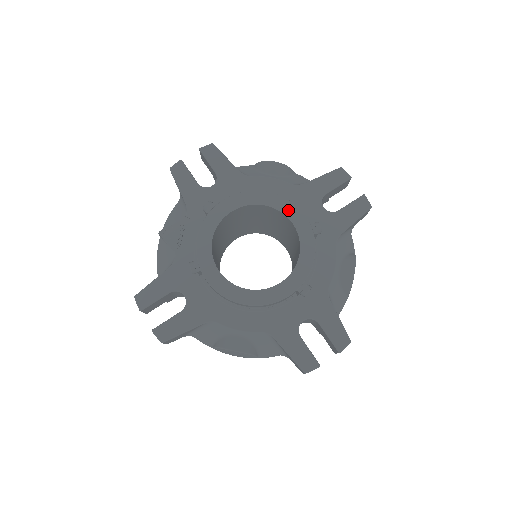
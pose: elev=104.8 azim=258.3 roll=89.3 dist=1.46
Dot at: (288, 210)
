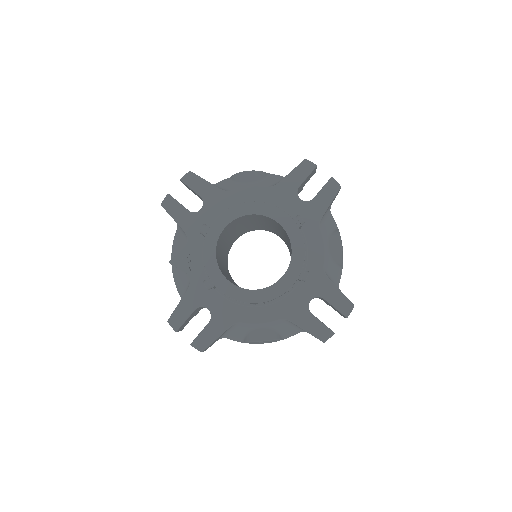
Dot at: (271, 213)
